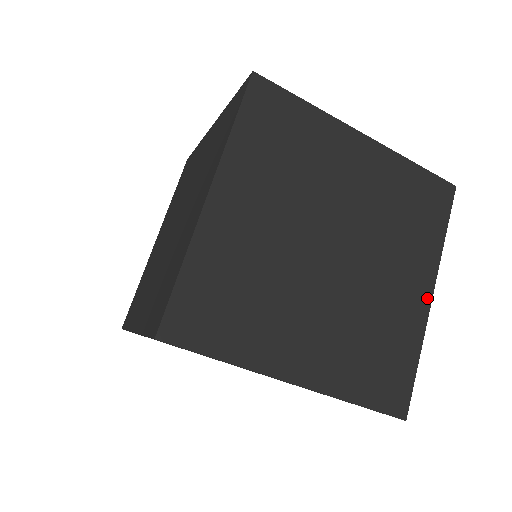
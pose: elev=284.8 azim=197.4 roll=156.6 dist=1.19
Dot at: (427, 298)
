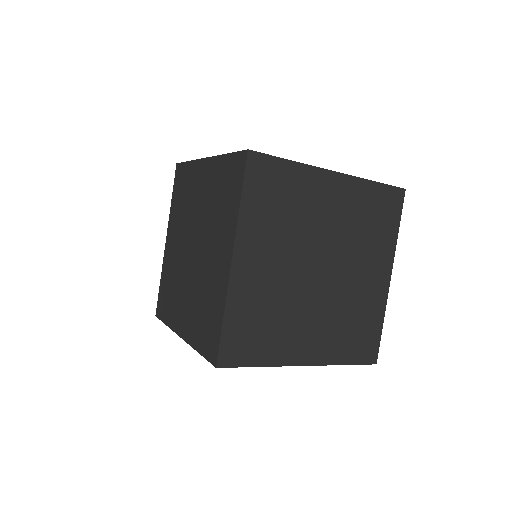
Dot at: (387, 281)
